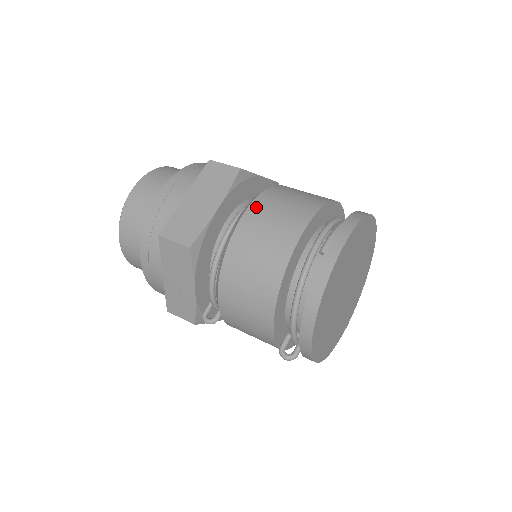
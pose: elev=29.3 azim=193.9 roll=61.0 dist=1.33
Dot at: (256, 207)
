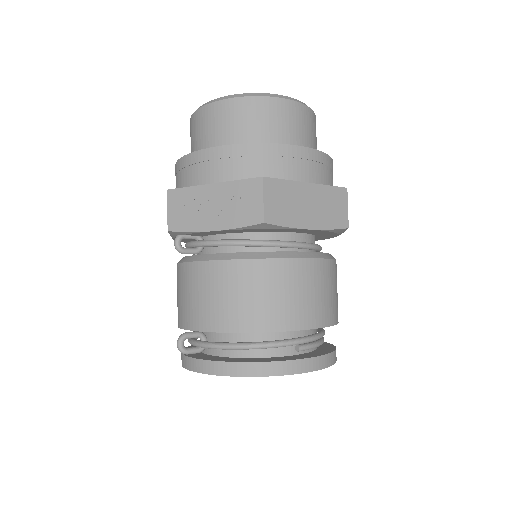
Dot at: (320, 267)
